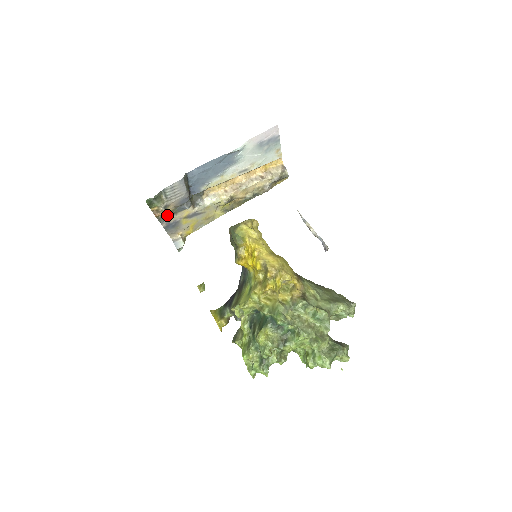
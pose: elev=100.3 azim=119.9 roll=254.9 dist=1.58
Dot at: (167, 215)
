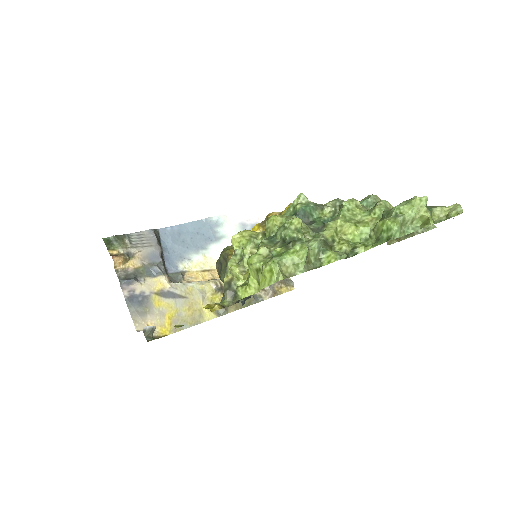
Dot at: (131, 274)
